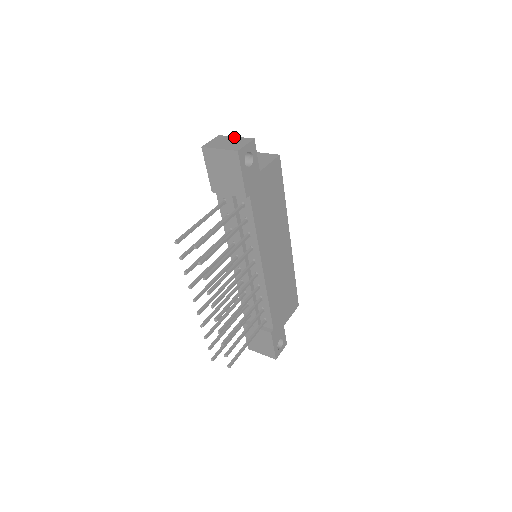
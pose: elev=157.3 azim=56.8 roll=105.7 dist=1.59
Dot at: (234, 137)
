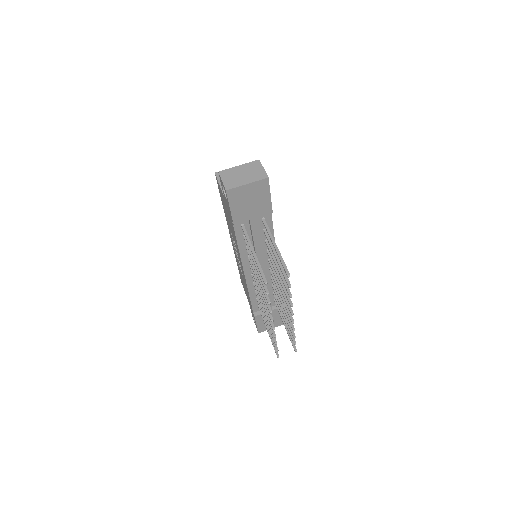
Dot at: (238, 167)
